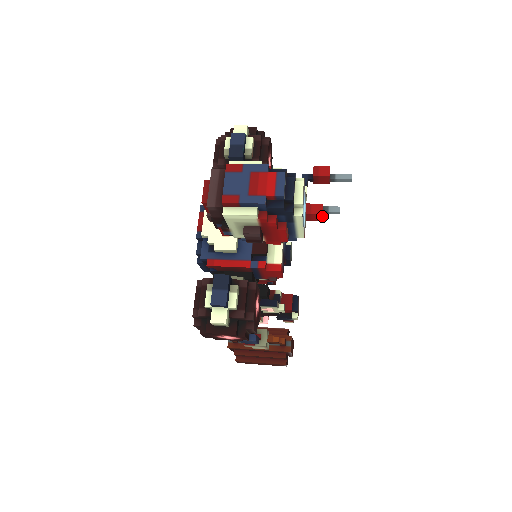
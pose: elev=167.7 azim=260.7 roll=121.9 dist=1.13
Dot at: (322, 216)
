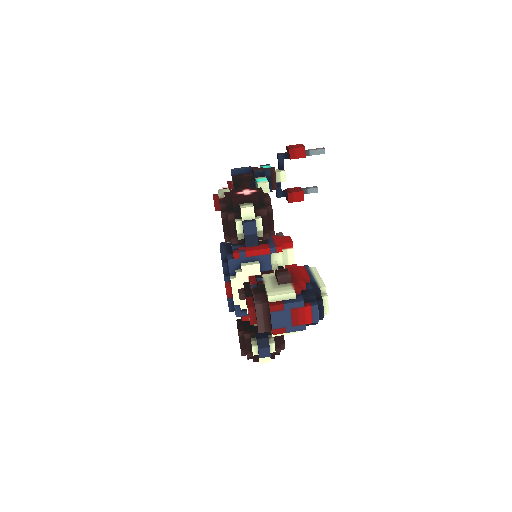
Dot at: (302, 199)
